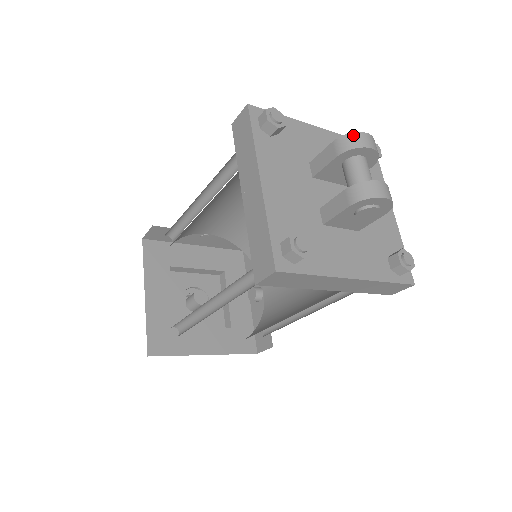
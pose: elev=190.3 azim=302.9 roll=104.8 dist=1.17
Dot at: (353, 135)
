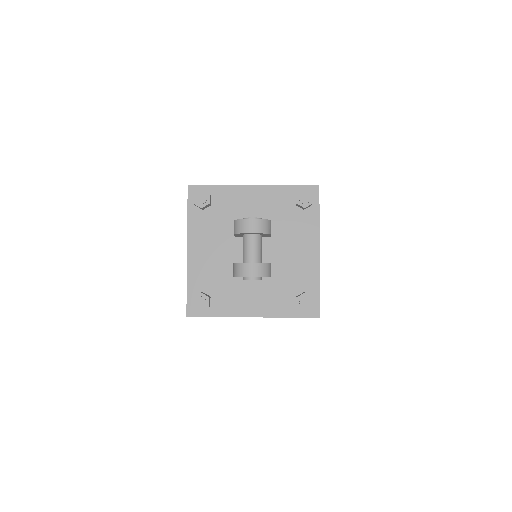
Dot at: (240, 221)
